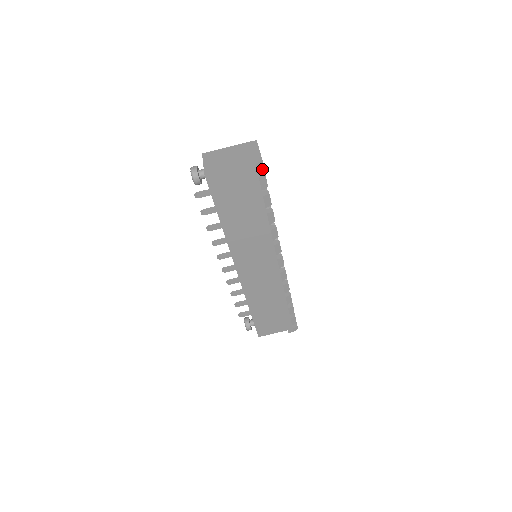
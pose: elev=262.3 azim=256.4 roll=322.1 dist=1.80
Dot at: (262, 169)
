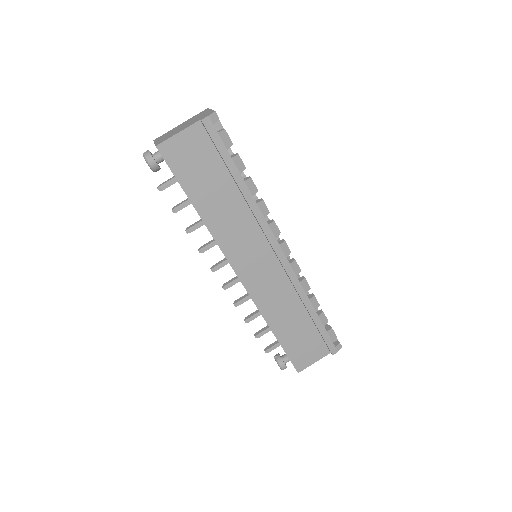
Dot at: (220, 126)
